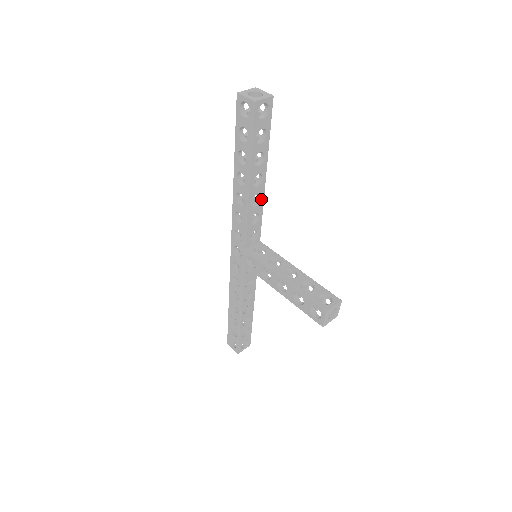
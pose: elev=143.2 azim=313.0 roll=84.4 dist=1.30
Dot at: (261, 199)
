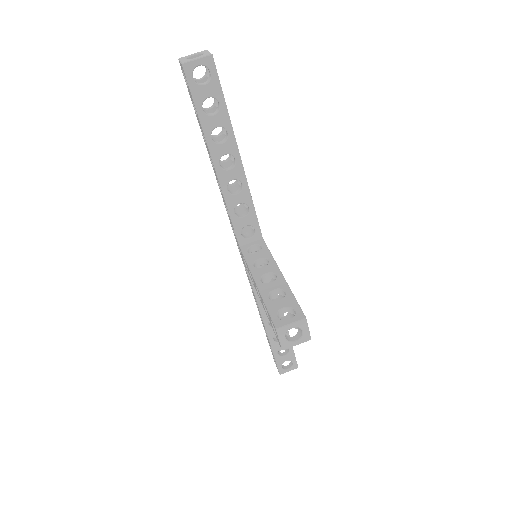
Dot at: (243, 186)
